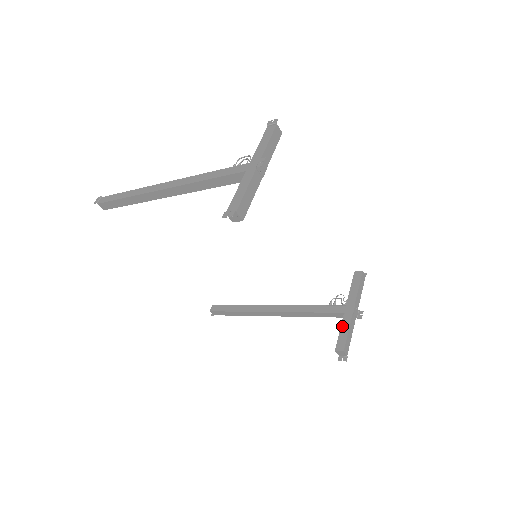
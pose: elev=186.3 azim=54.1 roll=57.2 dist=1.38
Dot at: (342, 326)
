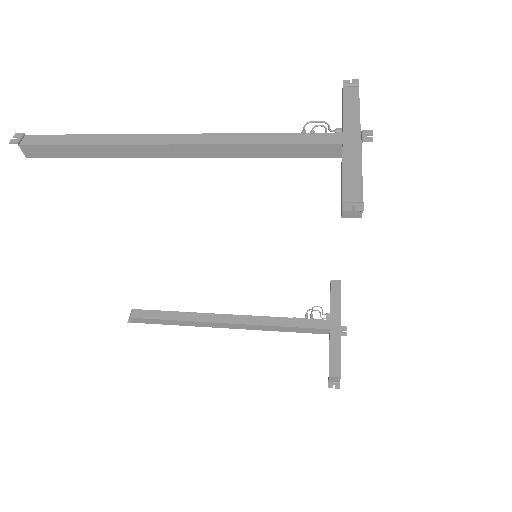
Dot at: (331, 346)
